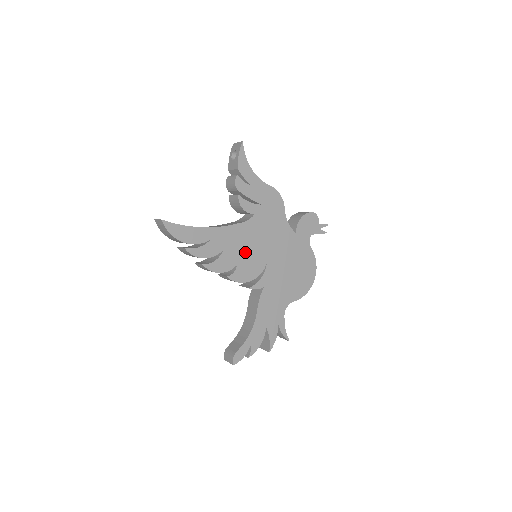
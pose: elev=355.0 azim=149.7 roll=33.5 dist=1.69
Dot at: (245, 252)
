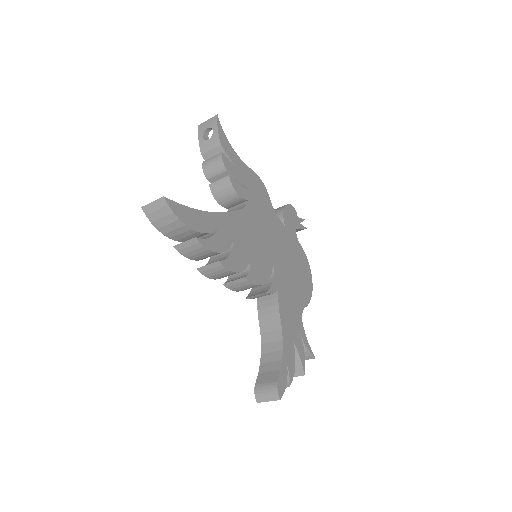
Dot at: (252, 246)
